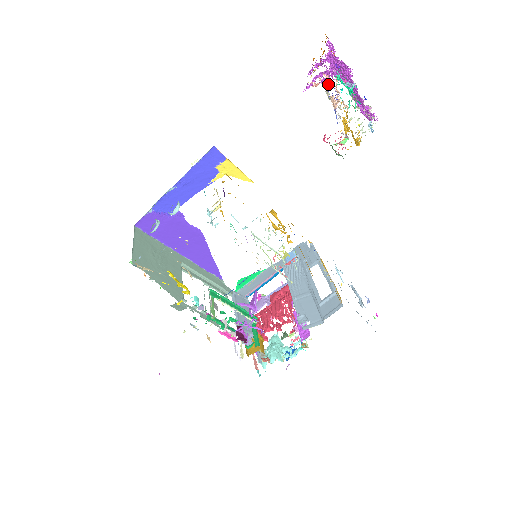
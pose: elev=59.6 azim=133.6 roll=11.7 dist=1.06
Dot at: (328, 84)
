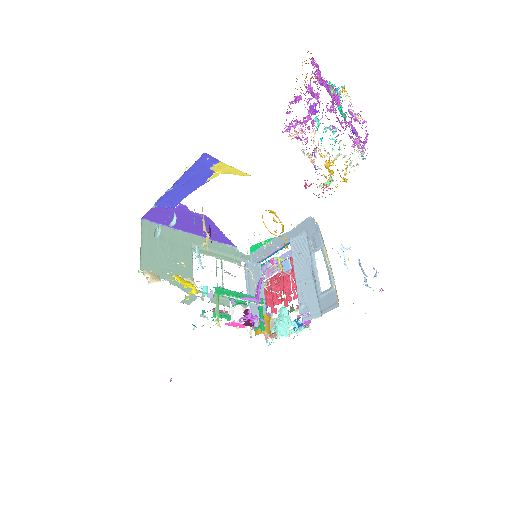
Dot at: (304, 139)
